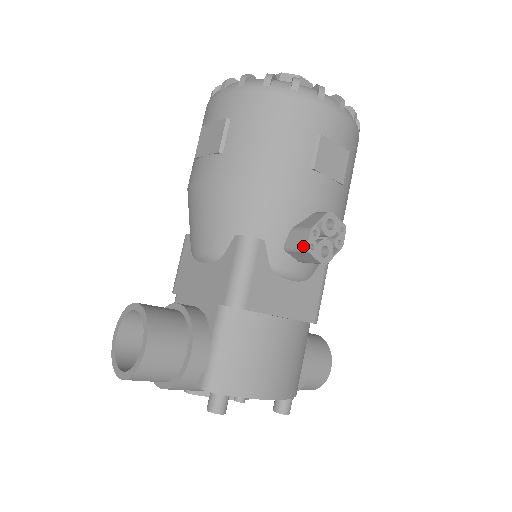
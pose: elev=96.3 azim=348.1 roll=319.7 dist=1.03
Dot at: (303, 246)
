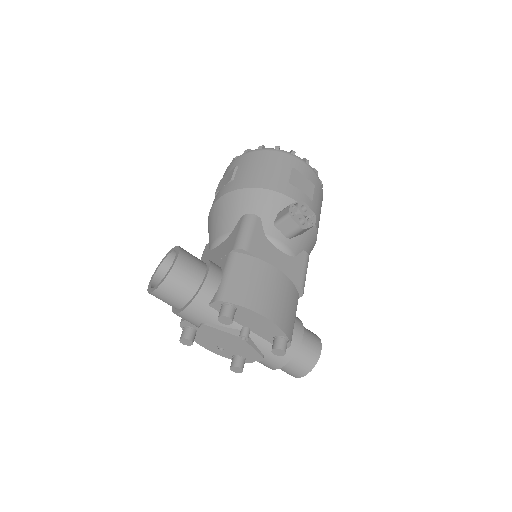
Dot at: (286, 213)
